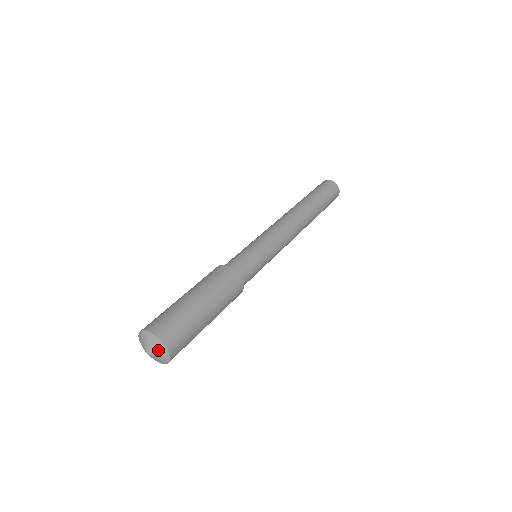
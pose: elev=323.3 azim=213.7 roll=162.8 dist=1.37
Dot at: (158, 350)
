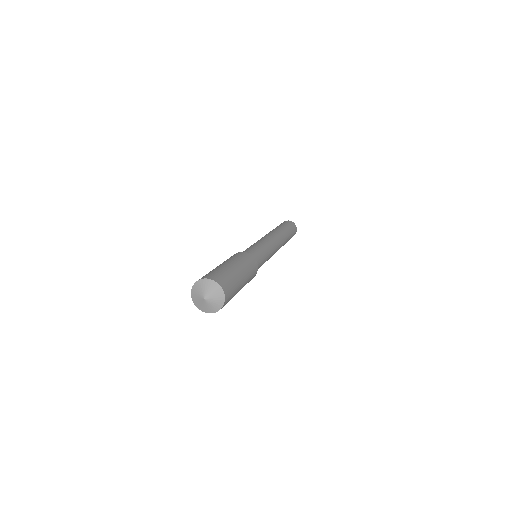
Dot at: (215, 293)
